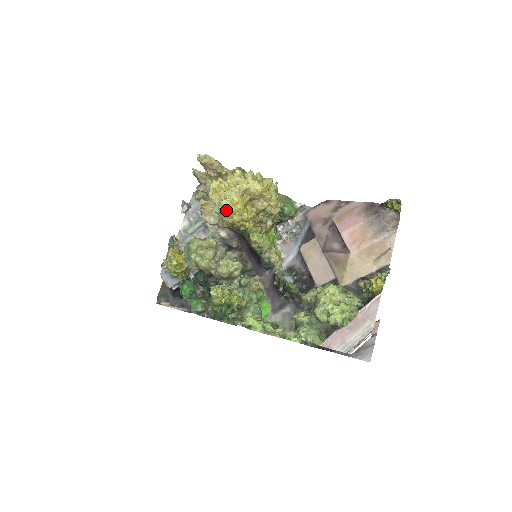
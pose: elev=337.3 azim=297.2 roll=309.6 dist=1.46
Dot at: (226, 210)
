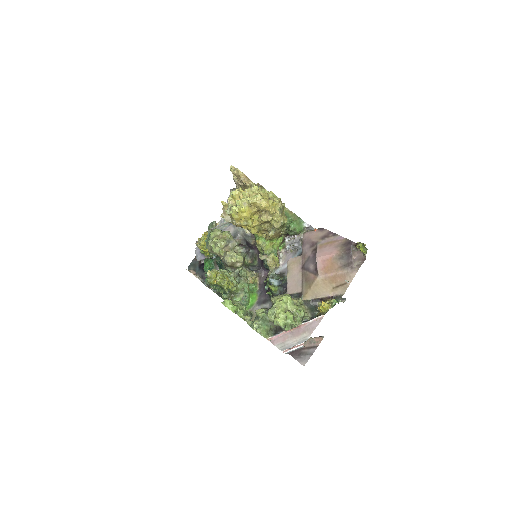
Dot at: (235, 214)
